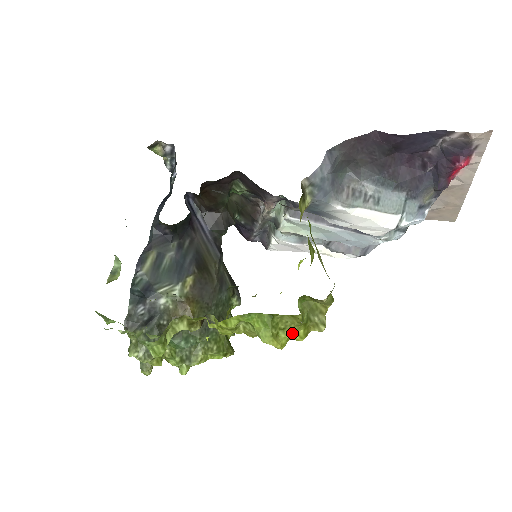
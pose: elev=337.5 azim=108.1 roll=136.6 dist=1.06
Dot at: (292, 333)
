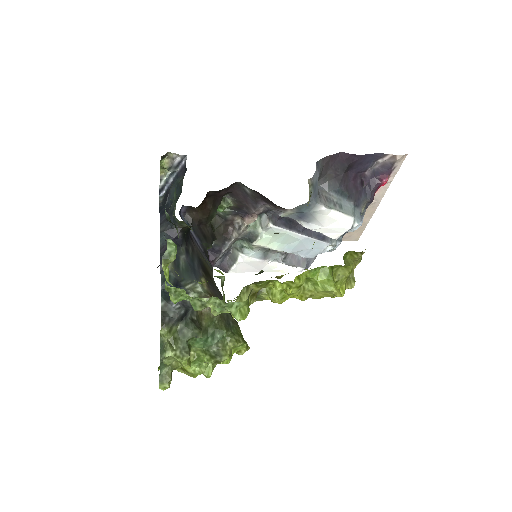
Dot at: (340, 287)
